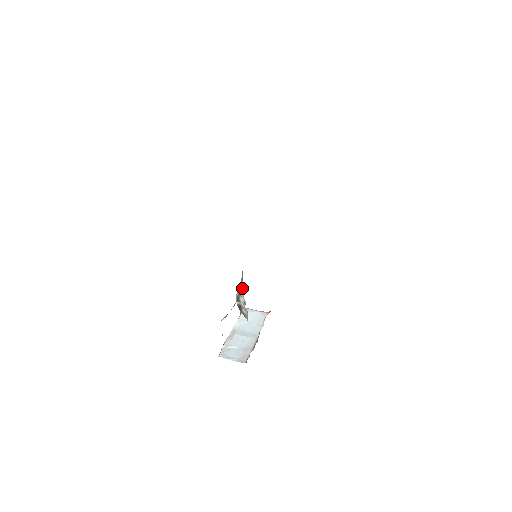
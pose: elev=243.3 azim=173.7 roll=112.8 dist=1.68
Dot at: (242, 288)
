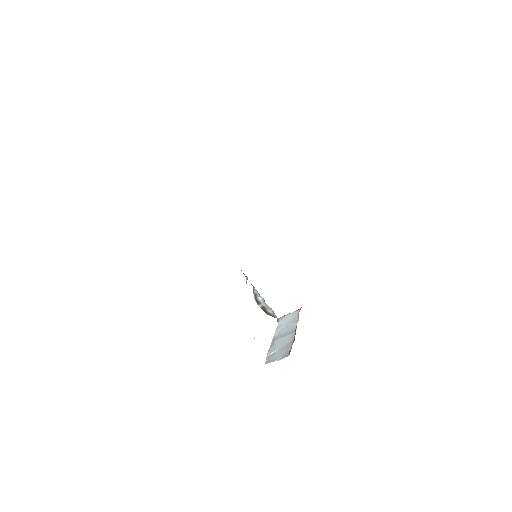
Dot at: (253, 287)
